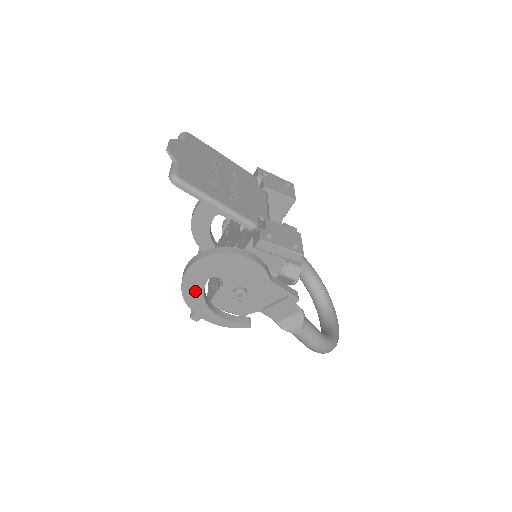
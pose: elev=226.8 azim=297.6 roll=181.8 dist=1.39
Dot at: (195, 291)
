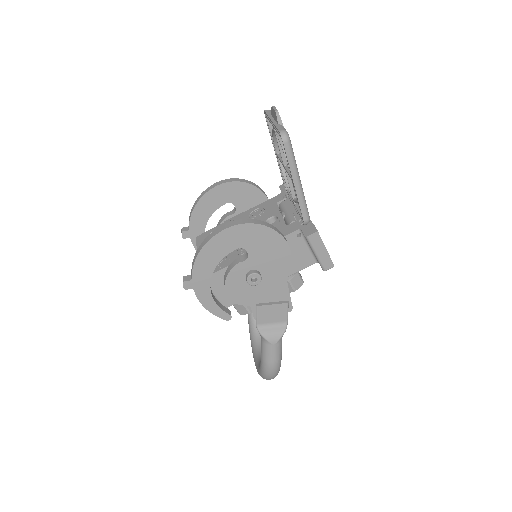
Dot at: (214, 255)
